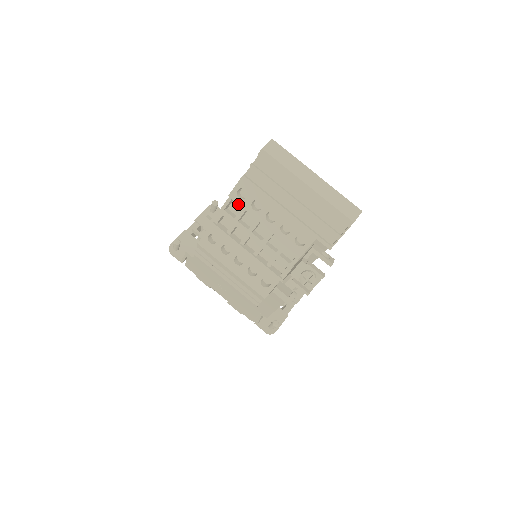
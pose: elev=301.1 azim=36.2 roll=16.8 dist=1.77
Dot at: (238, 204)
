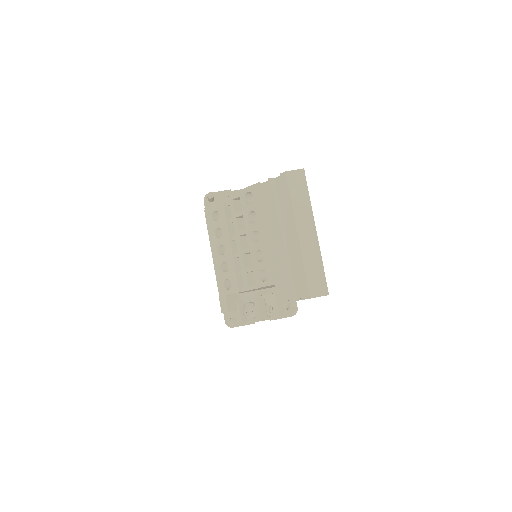
Dot at: (241, 204)
